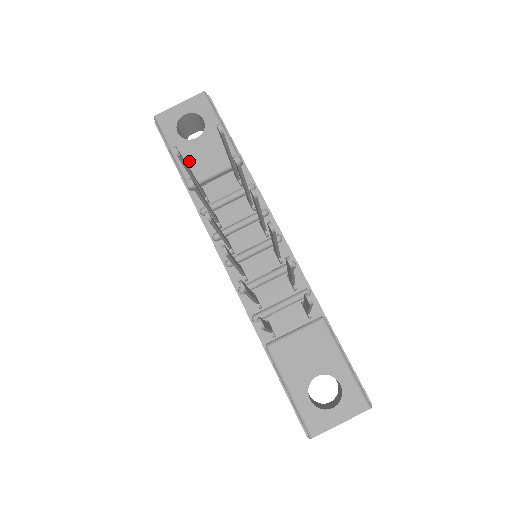
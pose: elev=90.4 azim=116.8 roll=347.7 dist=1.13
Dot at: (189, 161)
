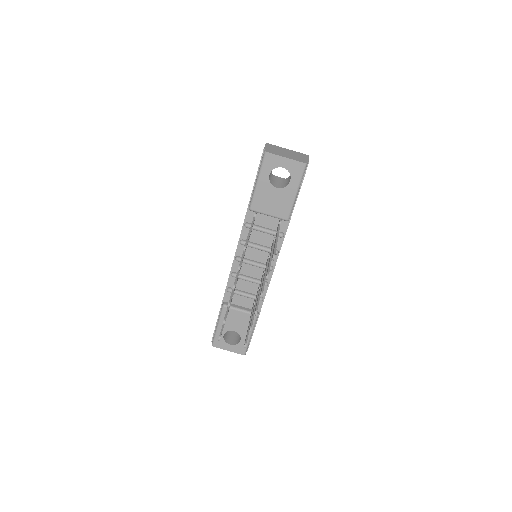
Dot at: (261, 197)
